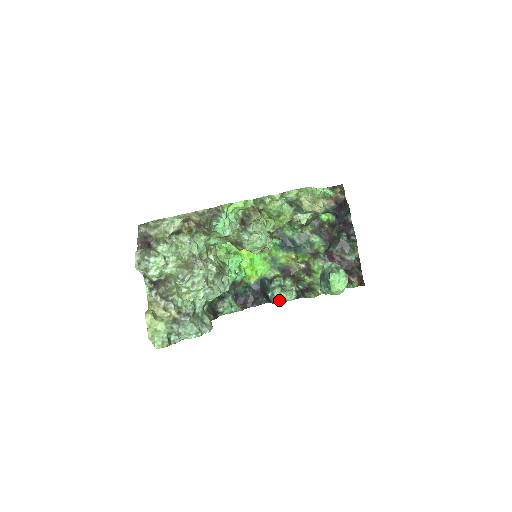
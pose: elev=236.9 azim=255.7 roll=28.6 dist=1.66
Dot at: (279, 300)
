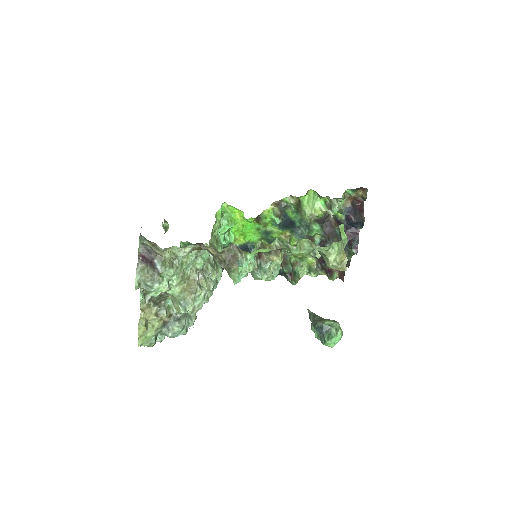
Dot at: occluded
